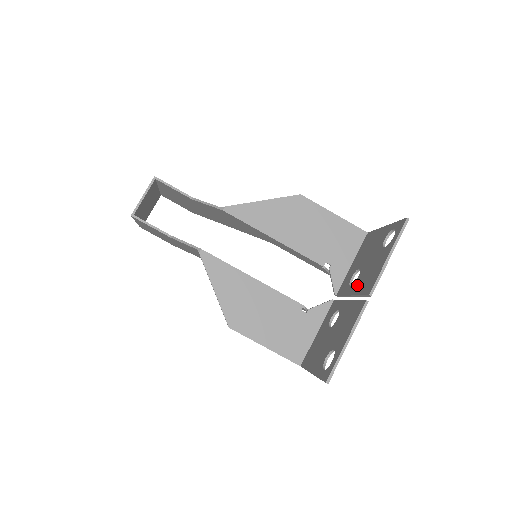
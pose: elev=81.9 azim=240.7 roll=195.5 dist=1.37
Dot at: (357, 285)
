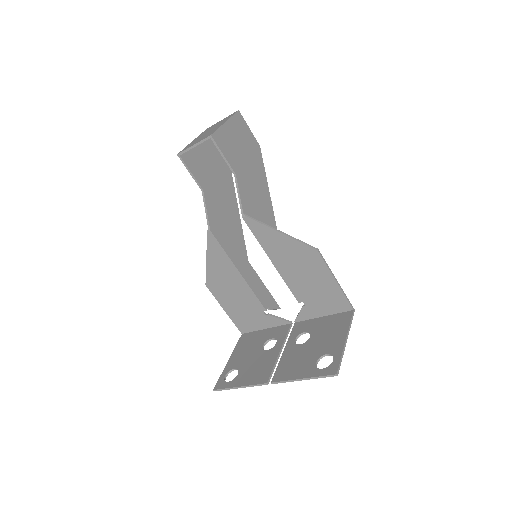
Dot at: (290, 352)
